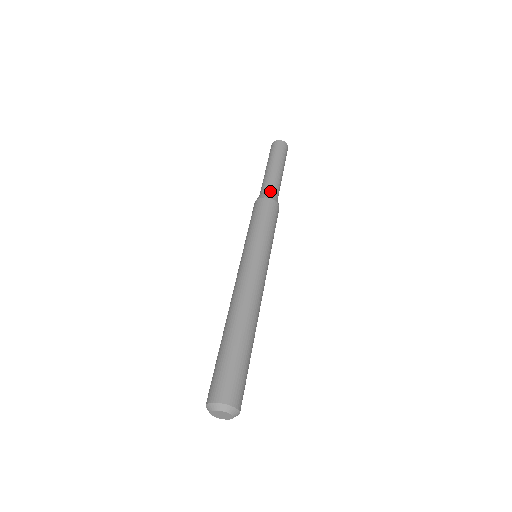
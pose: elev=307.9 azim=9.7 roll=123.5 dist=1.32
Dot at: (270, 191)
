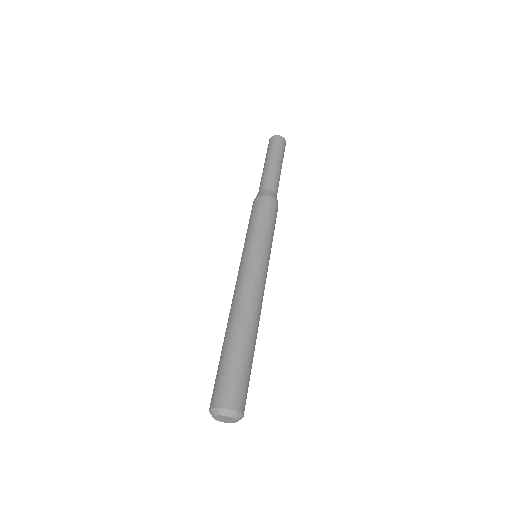
Dot at: (268, 189)
